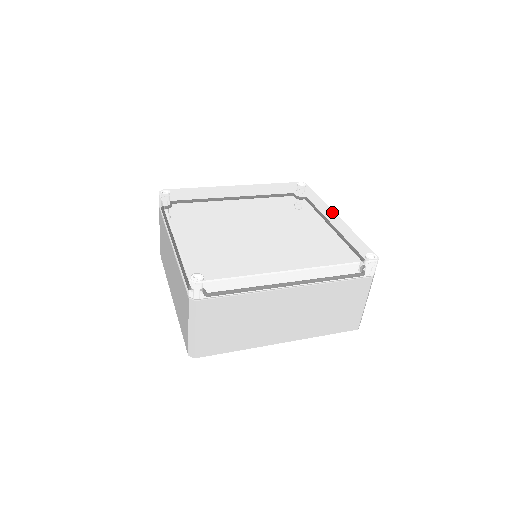
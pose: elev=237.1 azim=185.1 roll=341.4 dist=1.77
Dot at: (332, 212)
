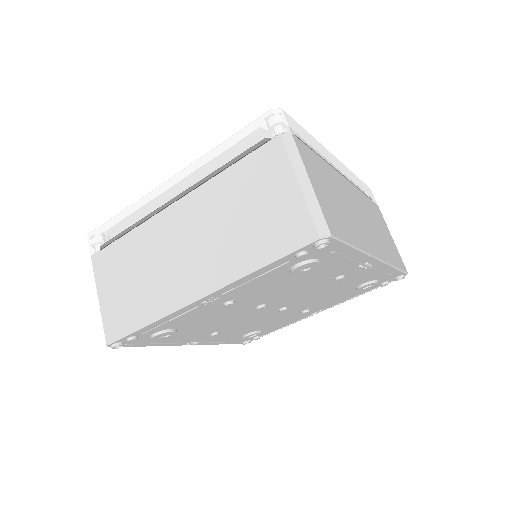
Dot at: occluded
